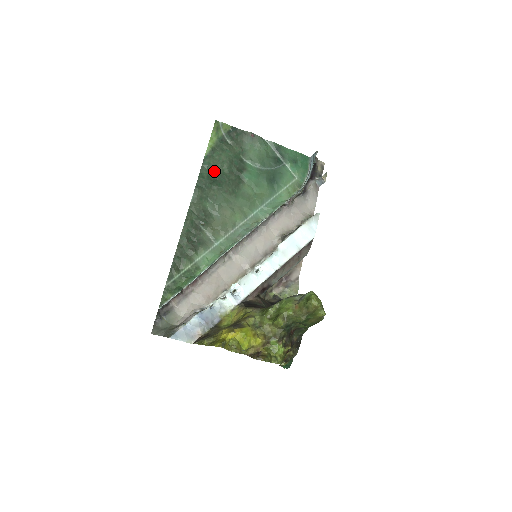
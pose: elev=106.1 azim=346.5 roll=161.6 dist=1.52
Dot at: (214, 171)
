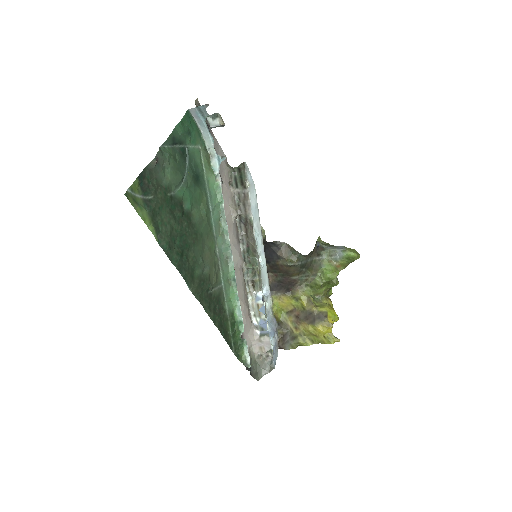
Dot at: (173, 242)
